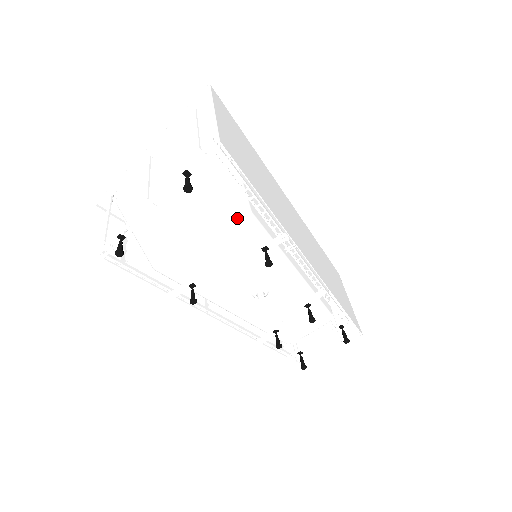
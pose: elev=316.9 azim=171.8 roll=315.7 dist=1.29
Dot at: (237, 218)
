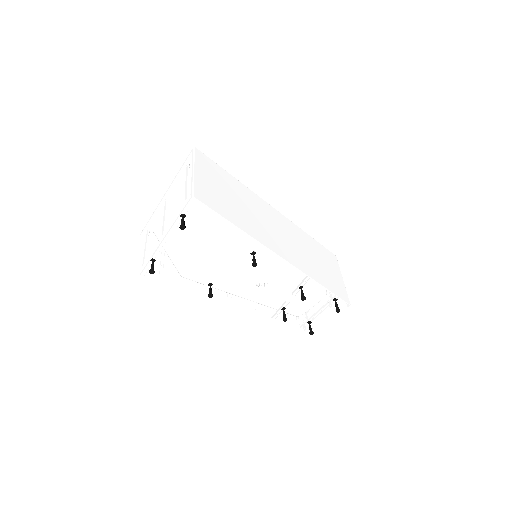
Dot at: (227, 236)
